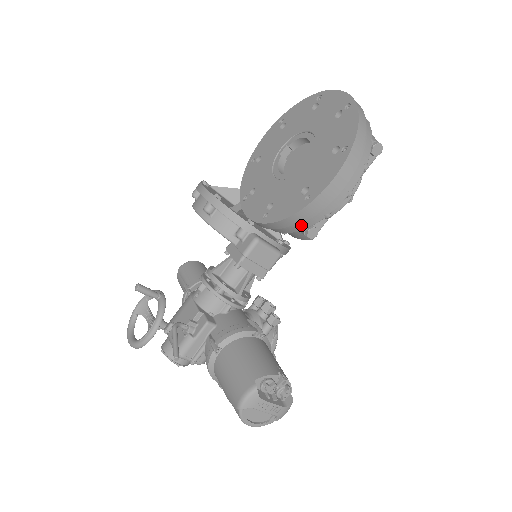
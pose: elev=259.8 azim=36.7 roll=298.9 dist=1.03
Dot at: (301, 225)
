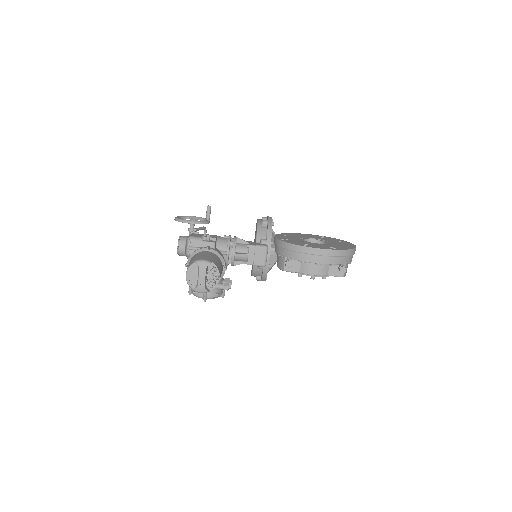
Dot at: (290, 254)
